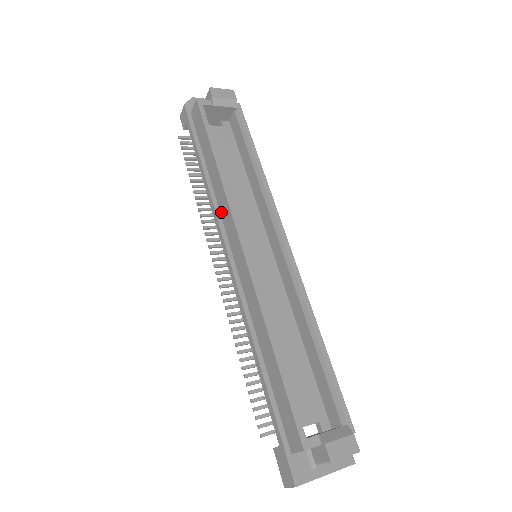
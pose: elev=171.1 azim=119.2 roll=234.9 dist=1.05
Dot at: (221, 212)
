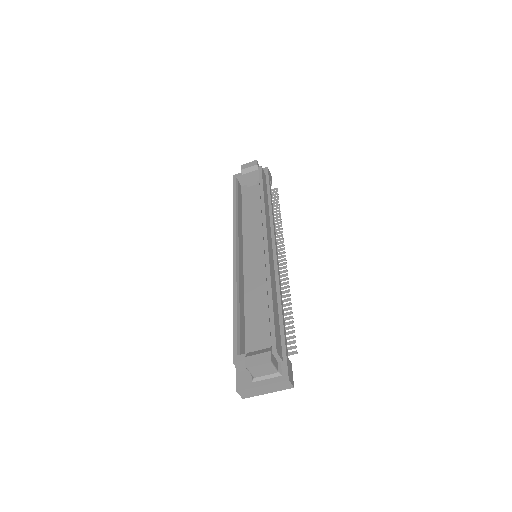
Dot at: occluded
